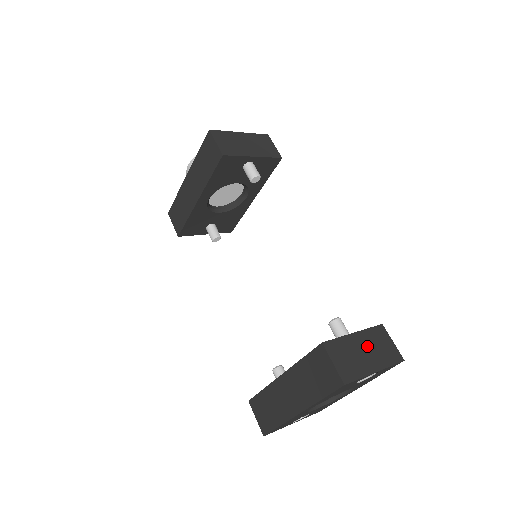
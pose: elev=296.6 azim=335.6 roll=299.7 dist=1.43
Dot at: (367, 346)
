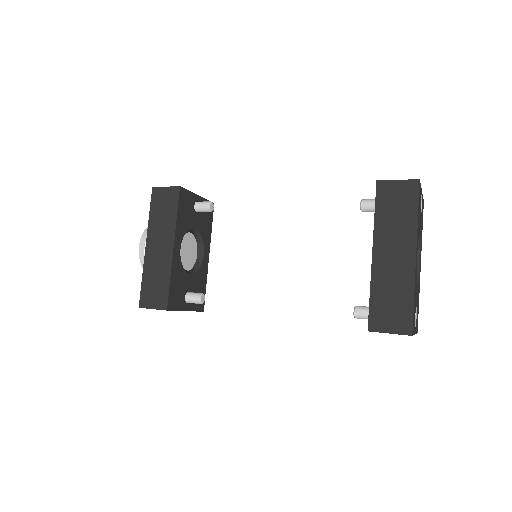
Dot at: occluded
